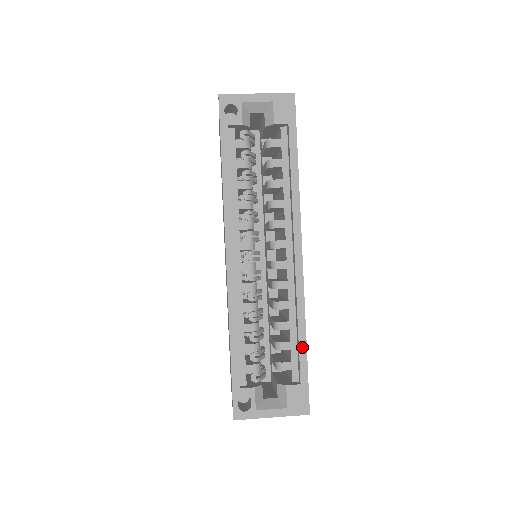
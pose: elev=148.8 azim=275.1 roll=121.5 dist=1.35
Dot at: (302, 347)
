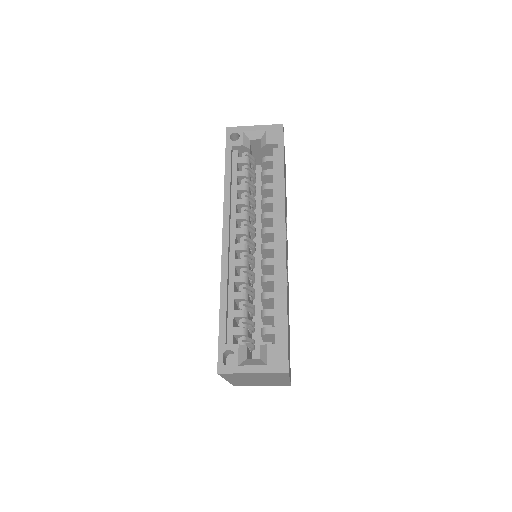
Dot at: (283, 310)
